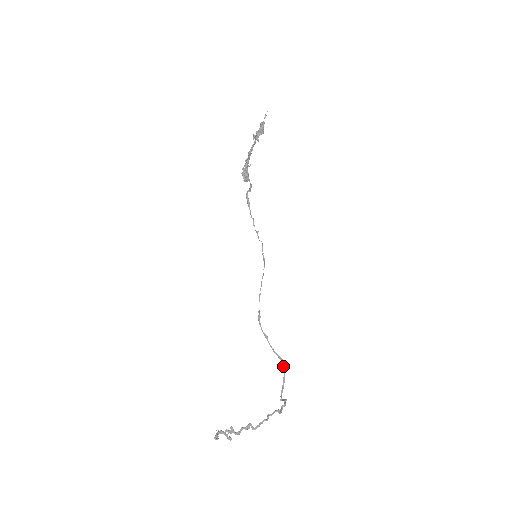
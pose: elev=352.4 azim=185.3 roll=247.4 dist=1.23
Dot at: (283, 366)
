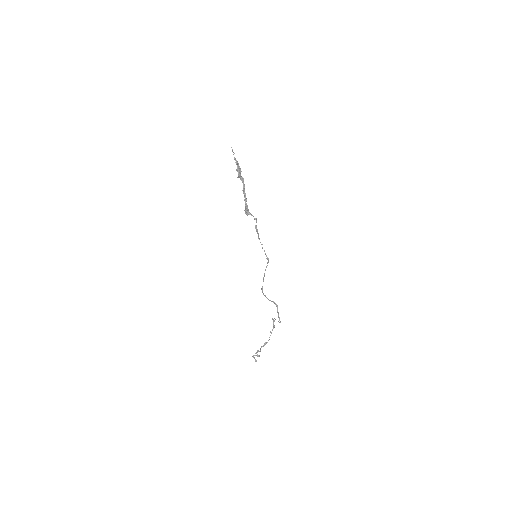
Dot at: (276, 305)
